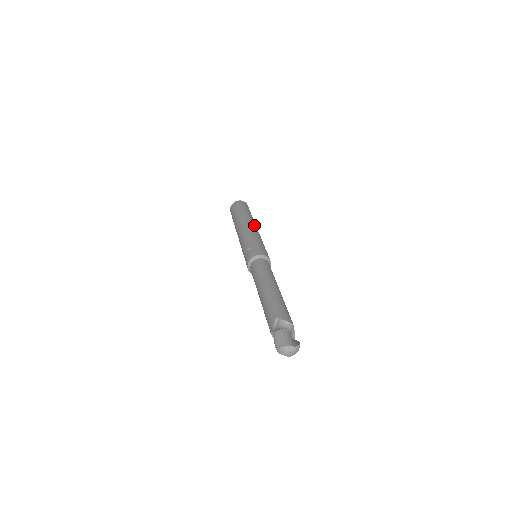
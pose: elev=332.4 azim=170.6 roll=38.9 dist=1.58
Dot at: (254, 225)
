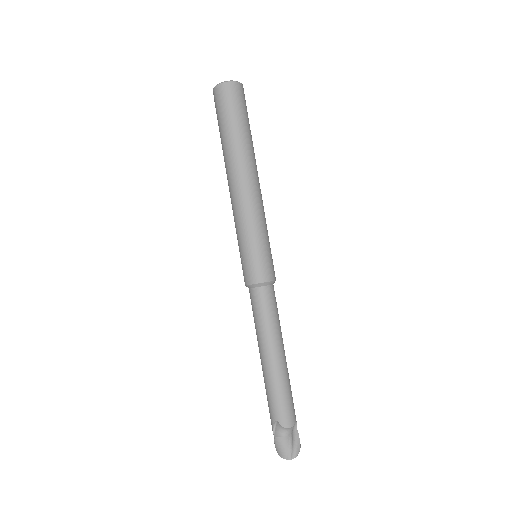
Dot at: (250, 179)
